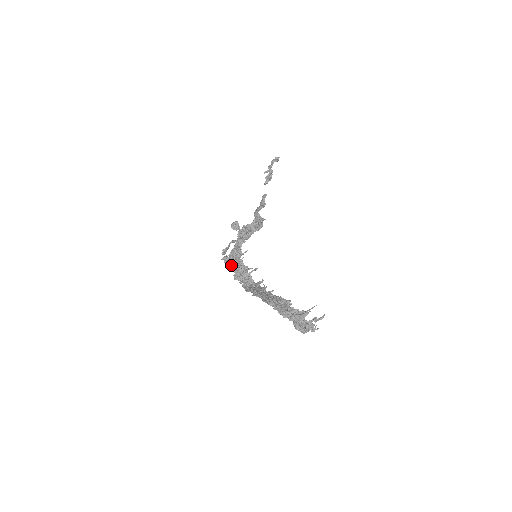
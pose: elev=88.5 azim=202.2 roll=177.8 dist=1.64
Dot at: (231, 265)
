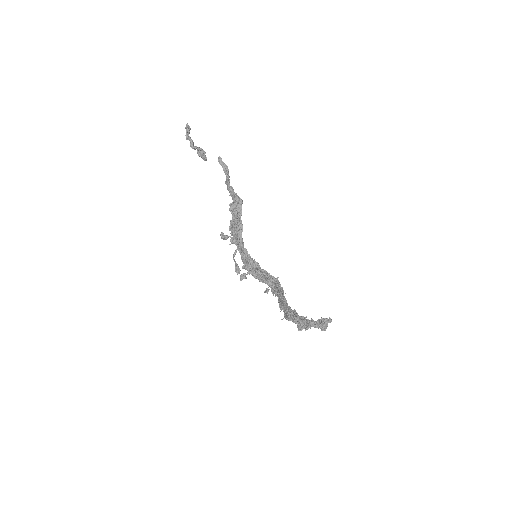
Dot at: occluded
